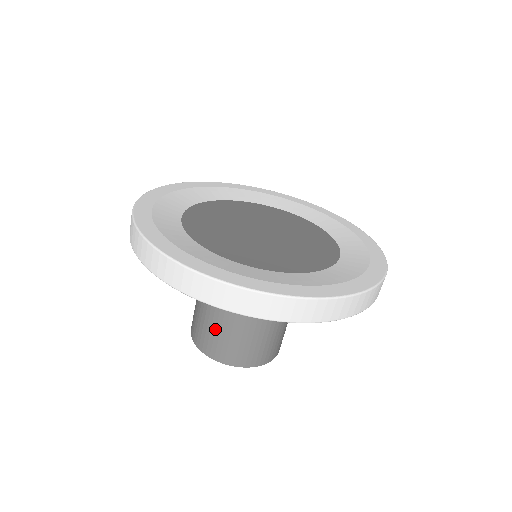
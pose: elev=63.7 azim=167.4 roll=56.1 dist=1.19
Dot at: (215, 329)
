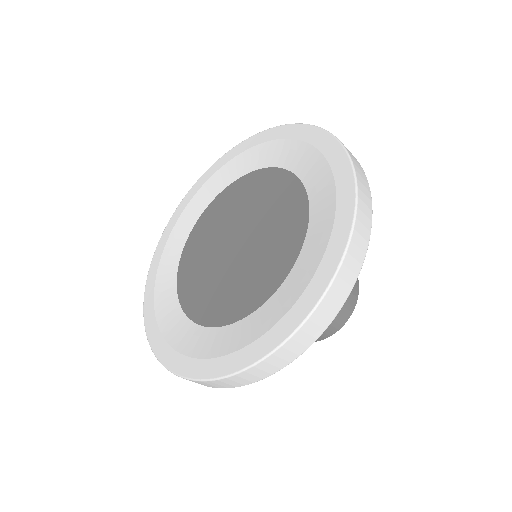
Dot at: occluded
